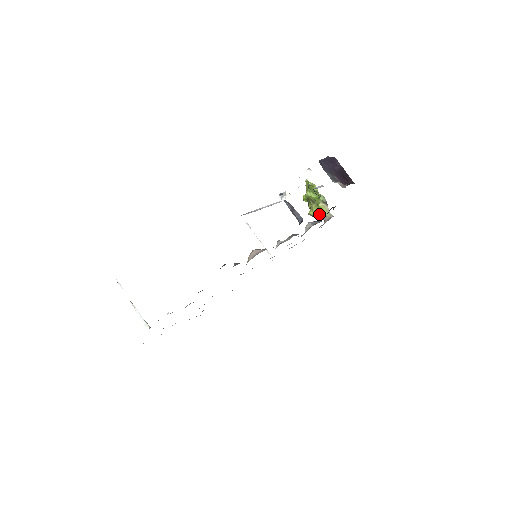
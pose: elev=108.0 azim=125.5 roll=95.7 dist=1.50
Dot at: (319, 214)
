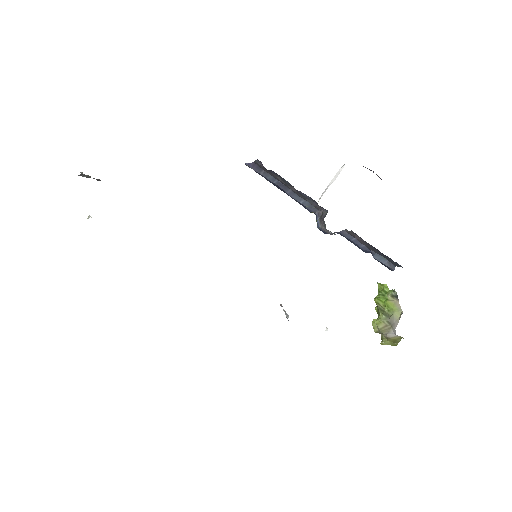
Dot at: (387, 319)
